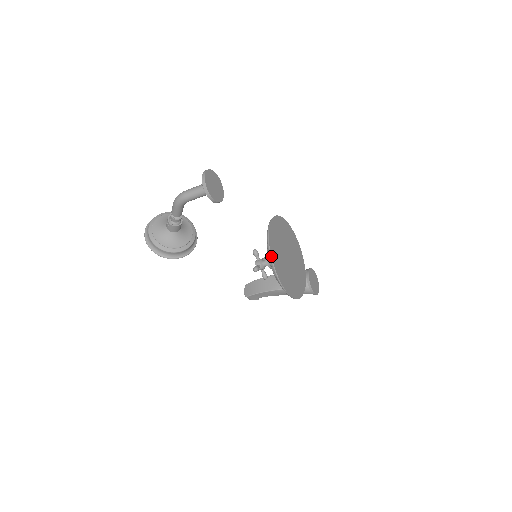
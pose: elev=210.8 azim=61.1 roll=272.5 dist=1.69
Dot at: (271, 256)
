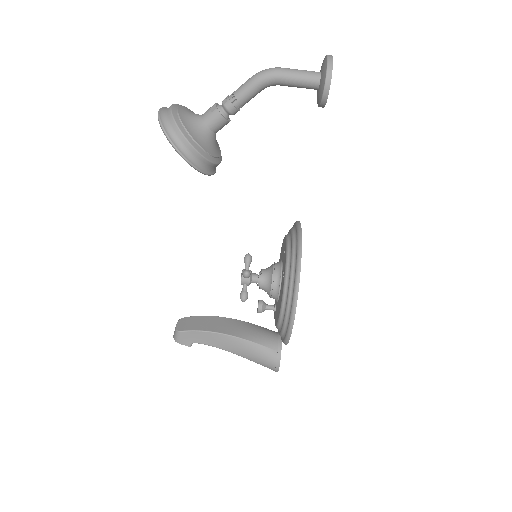
Dot at: (301, 247)
